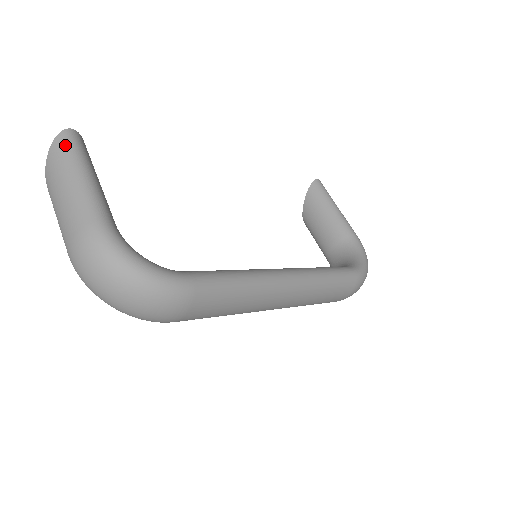
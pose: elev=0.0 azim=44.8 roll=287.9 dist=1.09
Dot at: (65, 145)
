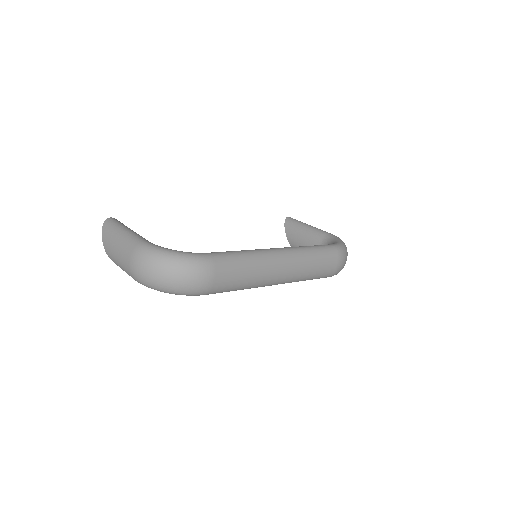
Dot at: (110, 224)
